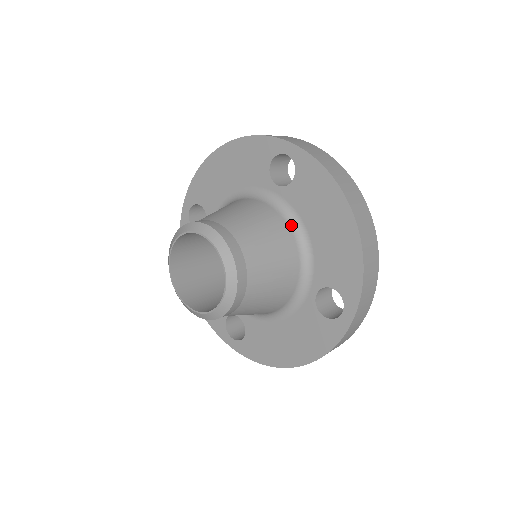
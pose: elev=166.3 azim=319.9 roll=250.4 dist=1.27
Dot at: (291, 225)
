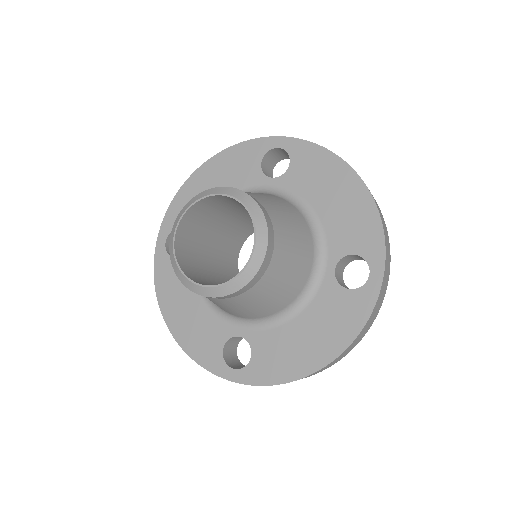
Dot at: (295, 205)
